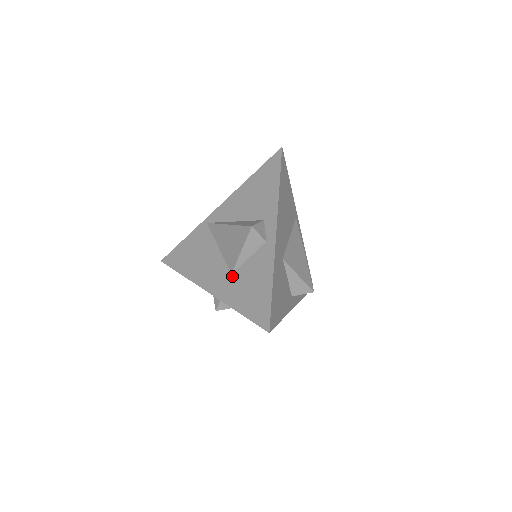
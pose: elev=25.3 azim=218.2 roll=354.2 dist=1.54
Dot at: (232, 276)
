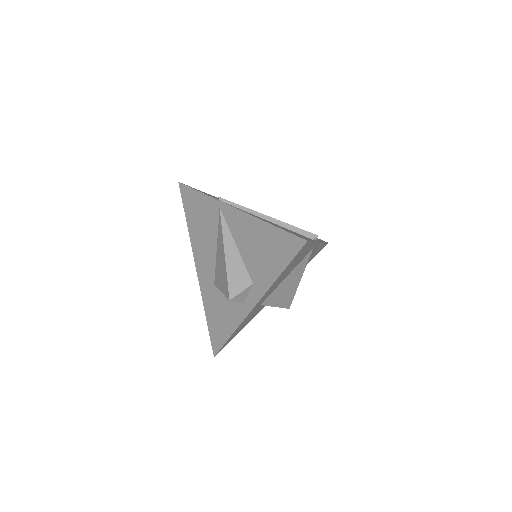
Dot at: (214, 287)
